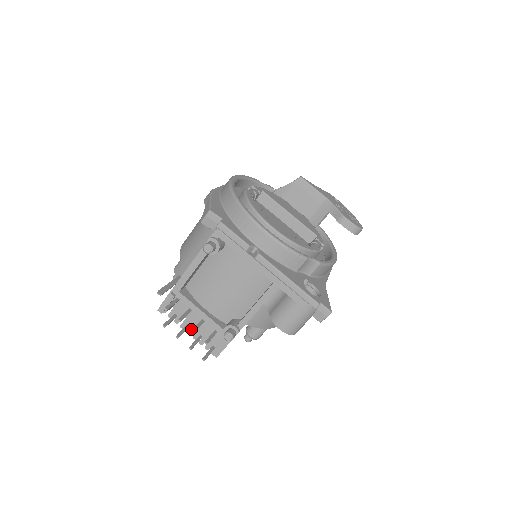
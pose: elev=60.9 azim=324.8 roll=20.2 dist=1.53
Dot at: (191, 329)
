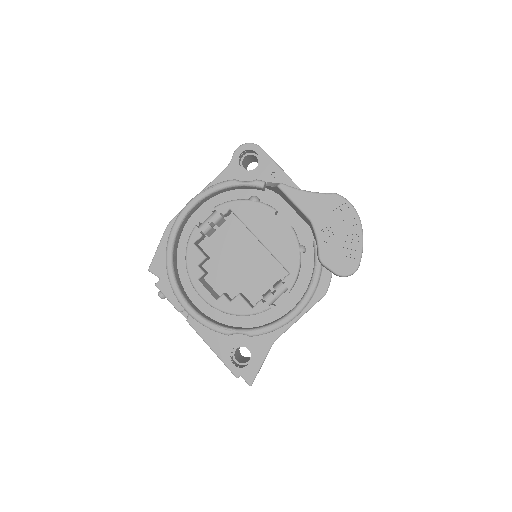
Dot at: occluded
